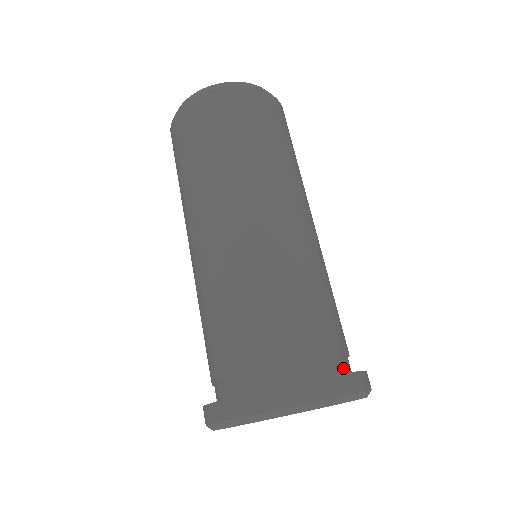
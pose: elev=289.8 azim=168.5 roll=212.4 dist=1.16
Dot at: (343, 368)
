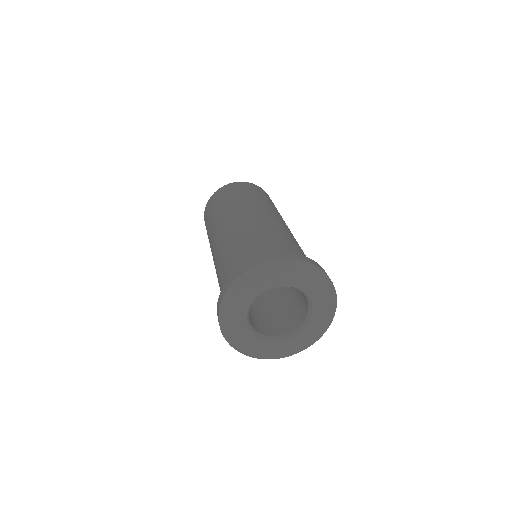
Dot at: occluded
